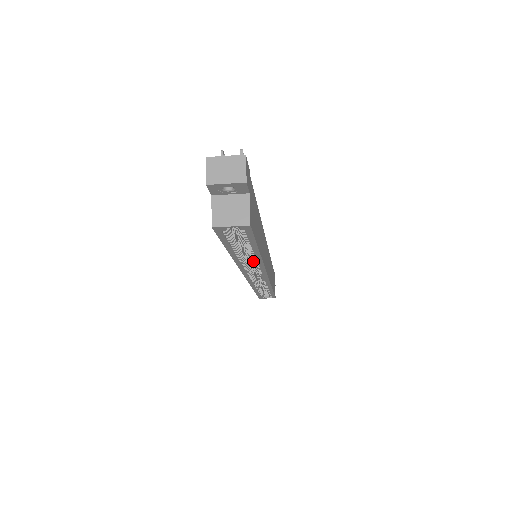
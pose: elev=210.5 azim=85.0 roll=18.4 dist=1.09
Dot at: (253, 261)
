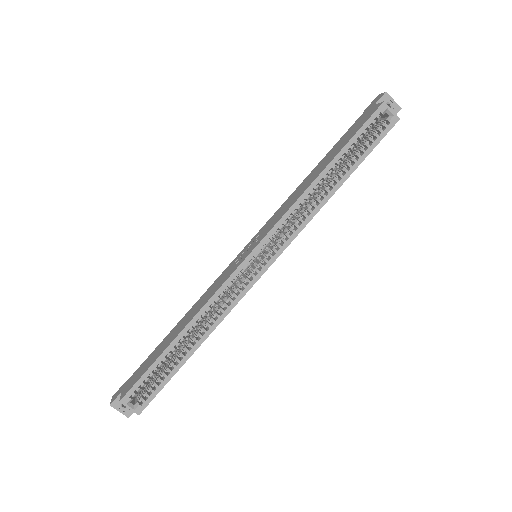
Dot at: (313, 204)
